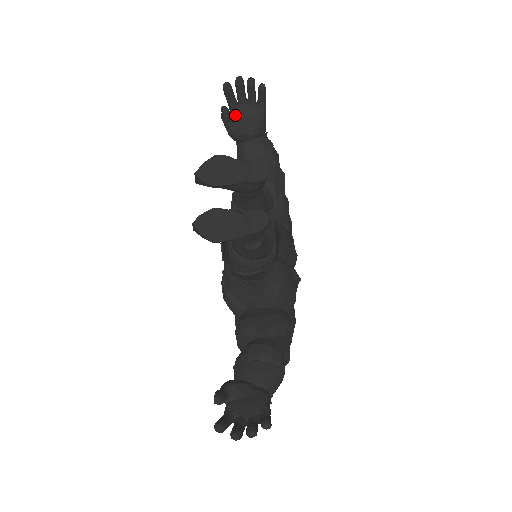
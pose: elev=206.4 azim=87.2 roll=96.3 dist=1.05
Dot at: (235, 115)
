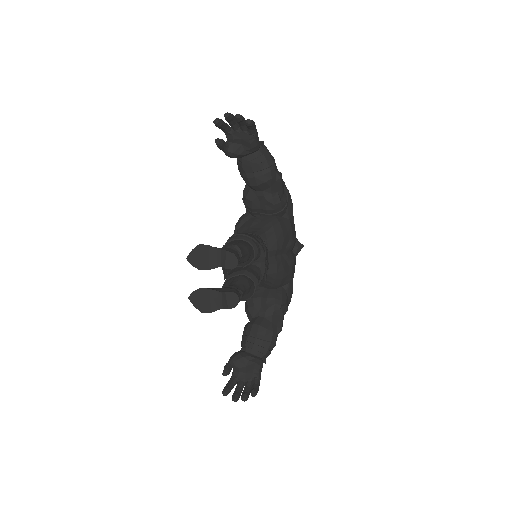
Dot at: (230, 139)
